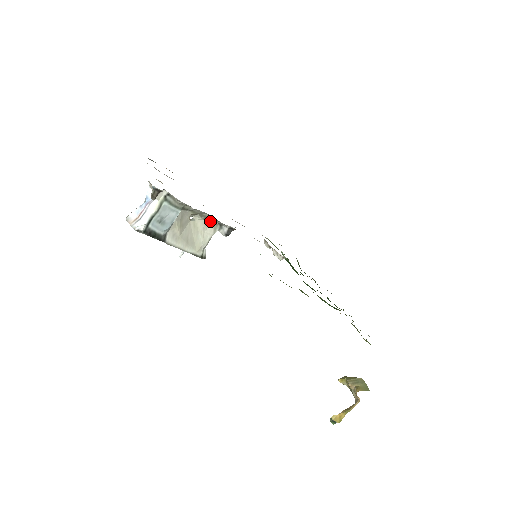
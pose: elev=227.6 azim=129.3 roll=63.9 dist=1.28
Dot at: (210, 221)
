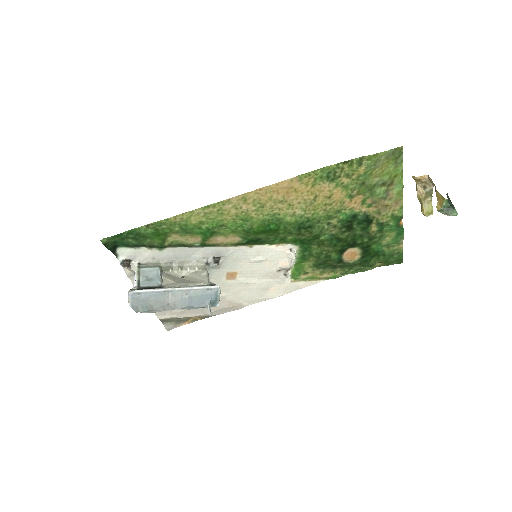
Dot at: (197, 268)
